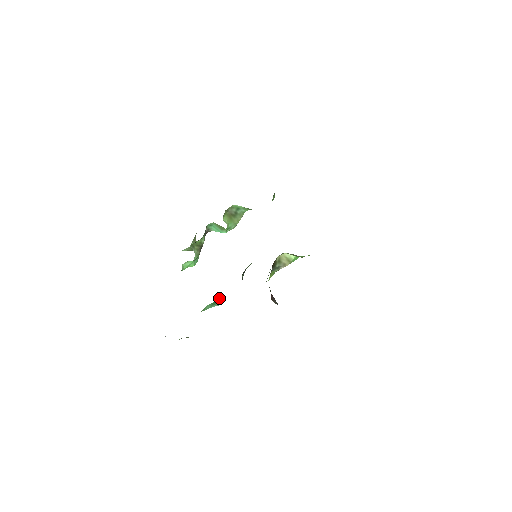
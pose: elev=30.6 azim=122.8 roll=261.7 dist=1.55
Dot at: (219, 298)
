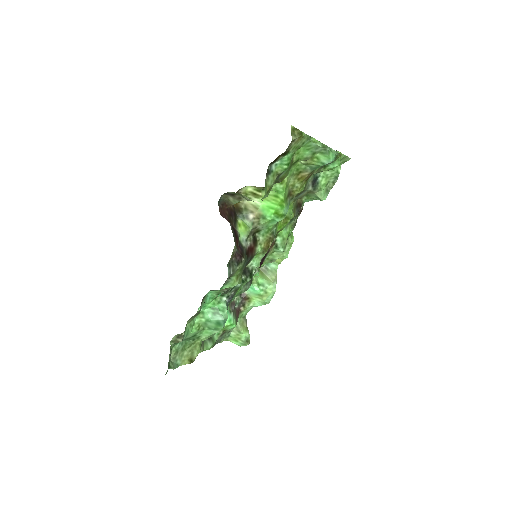
Dot at: (221, 305)
